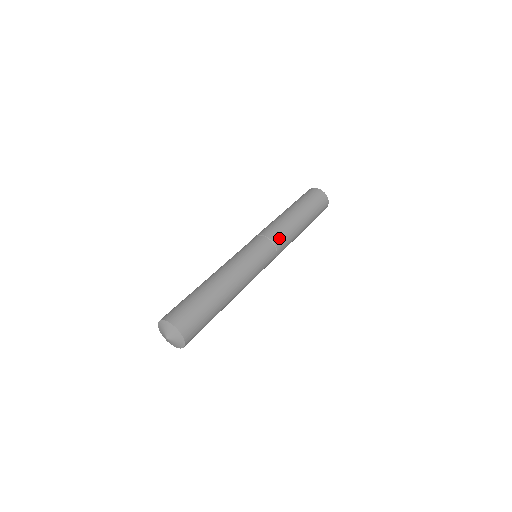
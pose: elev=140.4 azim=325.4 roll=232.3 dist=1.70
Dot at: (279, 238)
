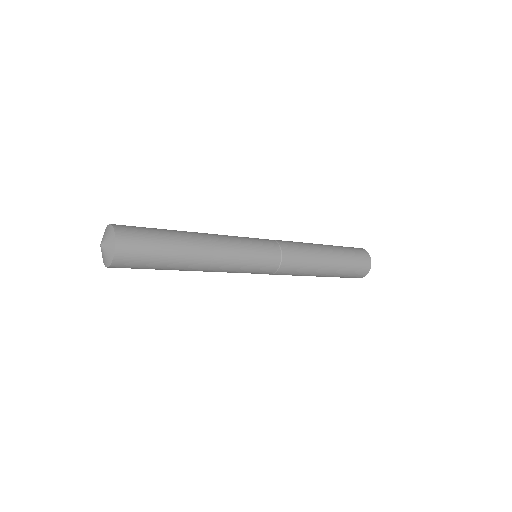
Dot at: (286, 242)
